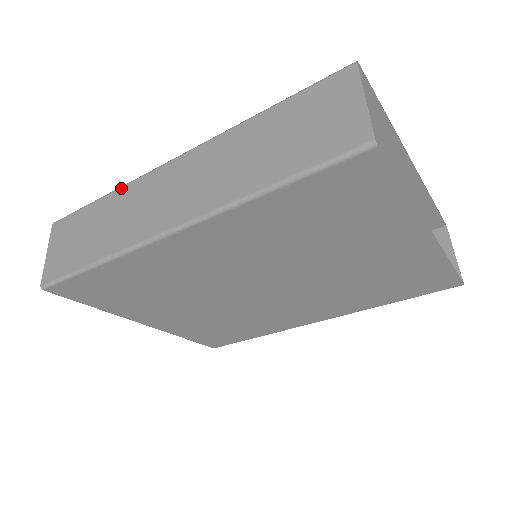
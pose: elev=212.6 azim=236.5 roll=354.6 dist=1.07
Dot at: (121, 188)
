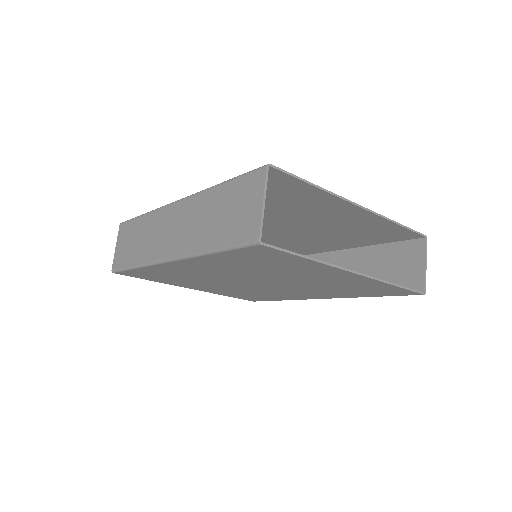
Dot at: (151, 213)
